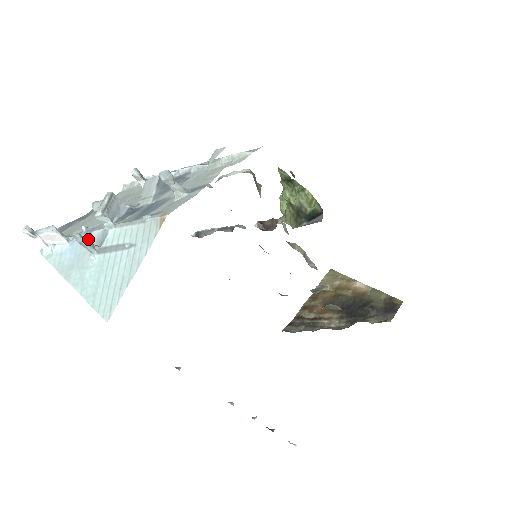
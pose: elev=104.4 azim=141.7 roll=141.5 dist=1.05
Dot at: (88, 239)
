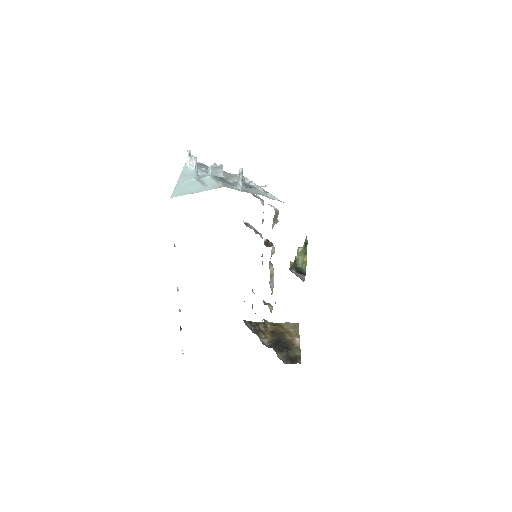
Dot at: (200, 173)
